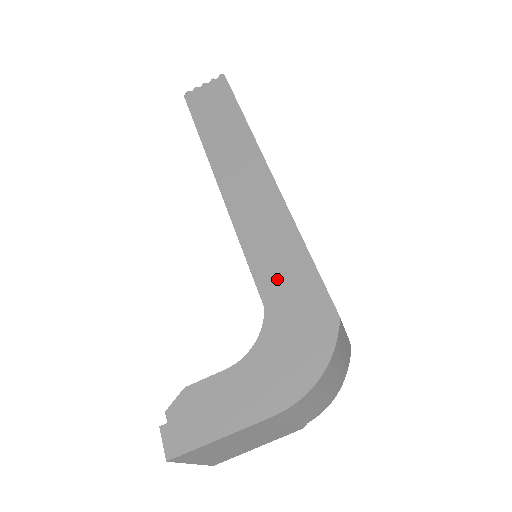
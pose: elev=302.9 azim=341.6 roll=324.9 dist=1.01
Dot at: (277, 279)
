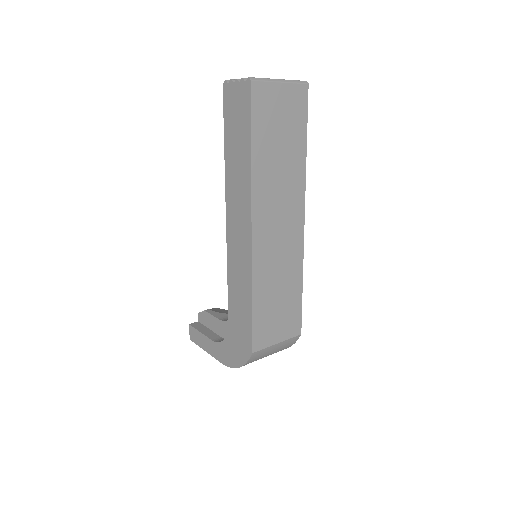
Dot at: (236, 306)
